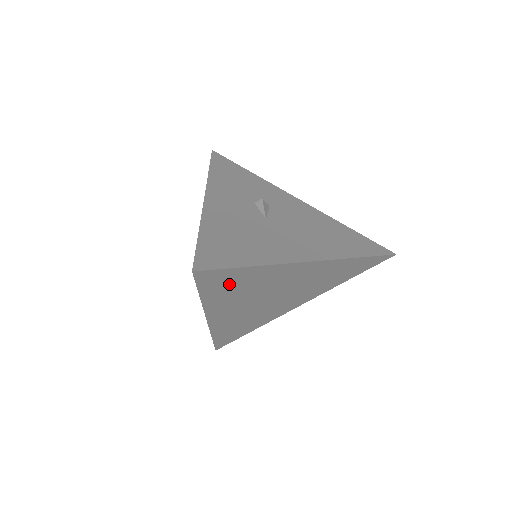
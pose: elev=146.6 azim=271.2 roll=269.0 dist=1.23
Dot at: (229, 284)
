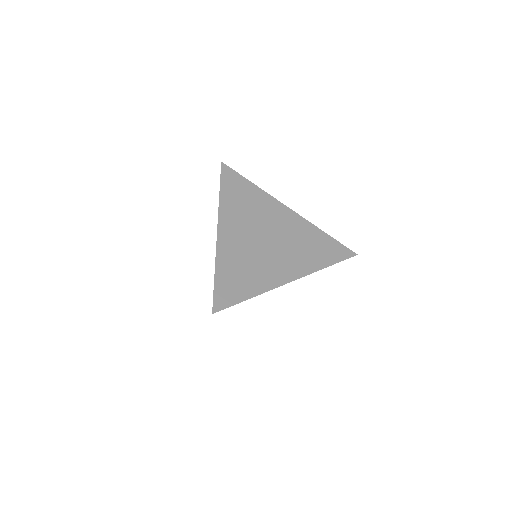
Dot at: (238, 191)
